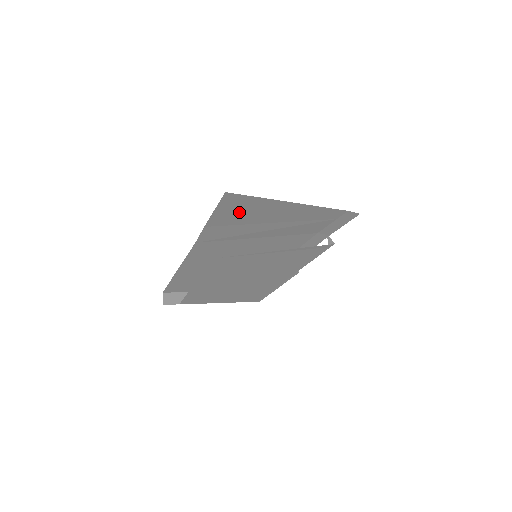
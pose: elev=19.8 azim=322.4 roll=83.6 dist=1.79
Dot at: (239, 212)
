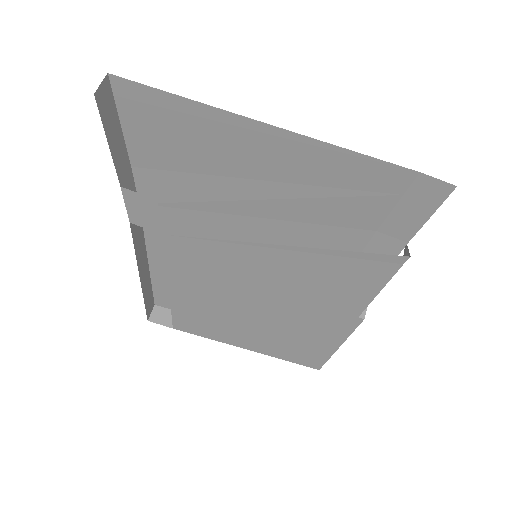
Dot at: (170, 137)
